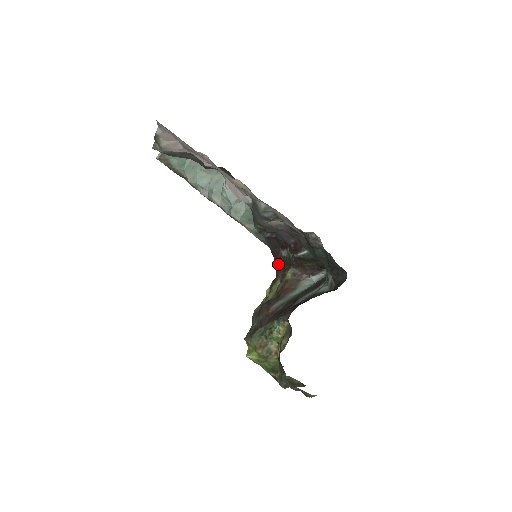
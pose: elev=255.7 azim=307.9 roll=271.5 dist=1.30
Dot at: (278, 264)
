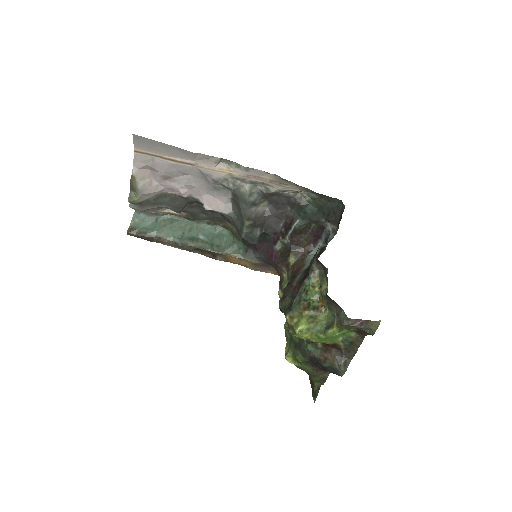
Dot at: (277, 261)
